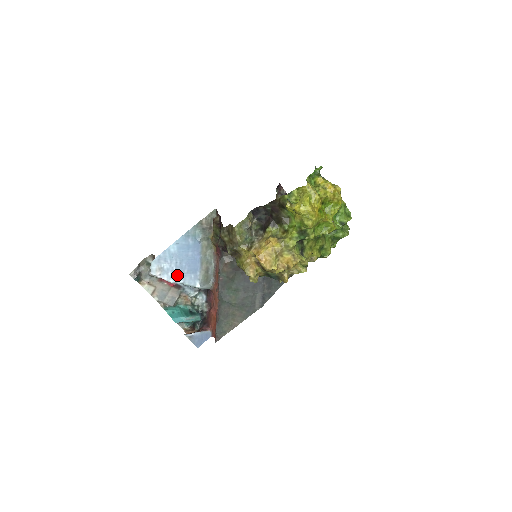
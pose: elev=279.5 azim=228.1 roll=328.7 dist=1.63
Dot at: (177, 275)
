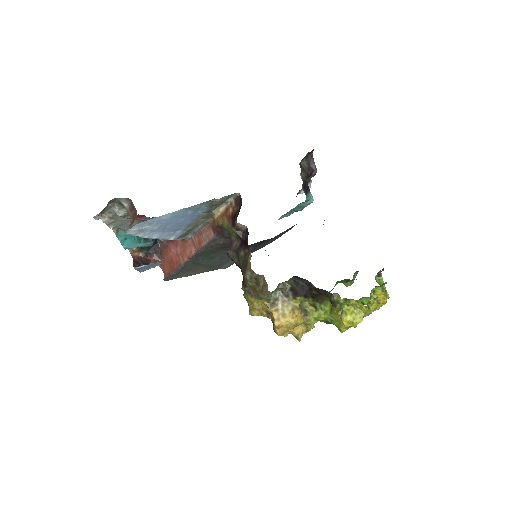
Dot at: (155, 232)
